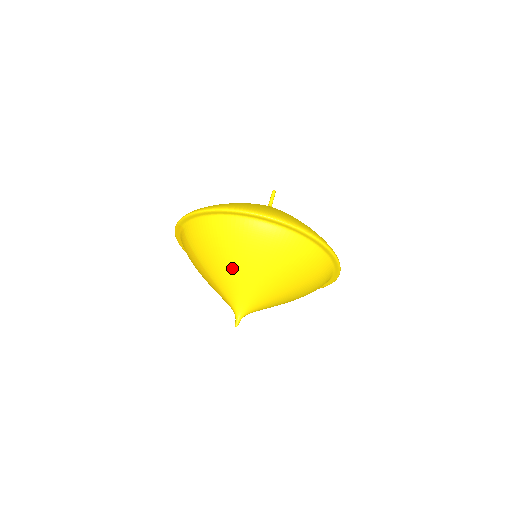
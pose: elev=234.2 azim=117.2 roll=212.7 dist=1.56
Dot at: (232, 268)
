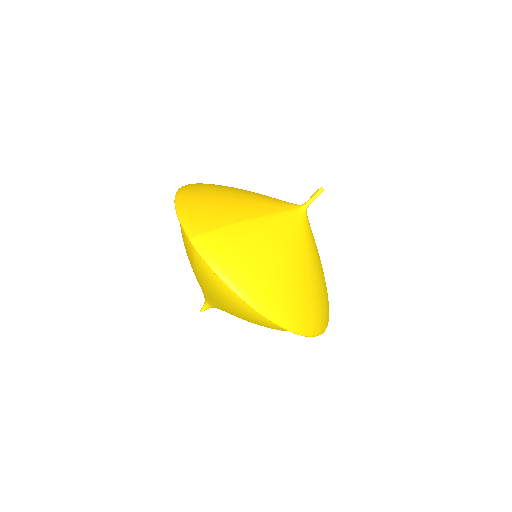
Dot at: (229, 311)
